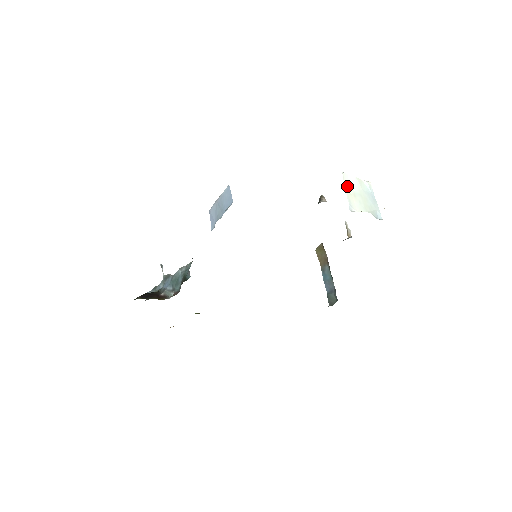
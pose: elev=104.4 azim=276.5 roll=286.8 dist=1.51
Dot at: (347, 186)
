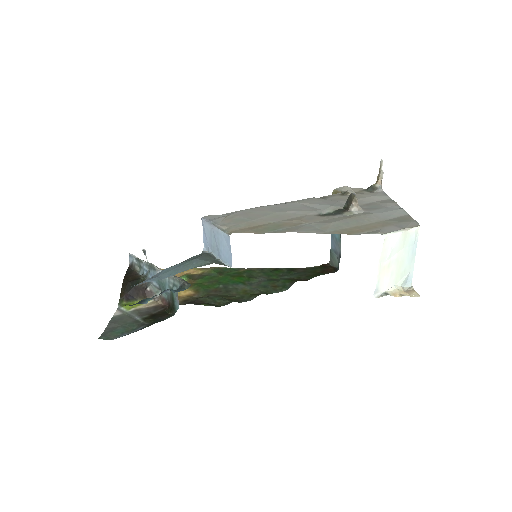
Dot at: (384, 257)
